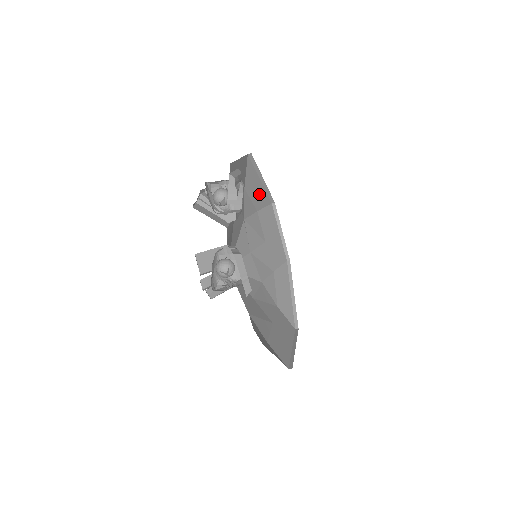
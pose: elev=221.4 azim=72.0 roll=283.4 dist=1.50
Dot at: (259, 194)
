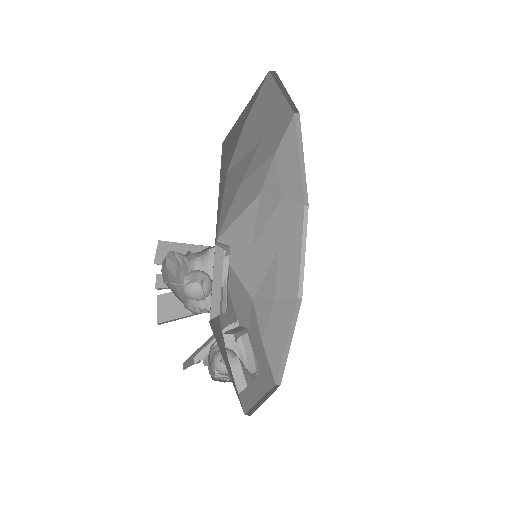
Dot at: (247, 110)
